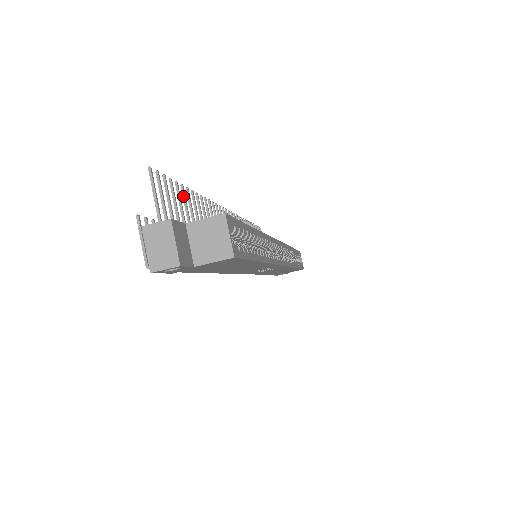
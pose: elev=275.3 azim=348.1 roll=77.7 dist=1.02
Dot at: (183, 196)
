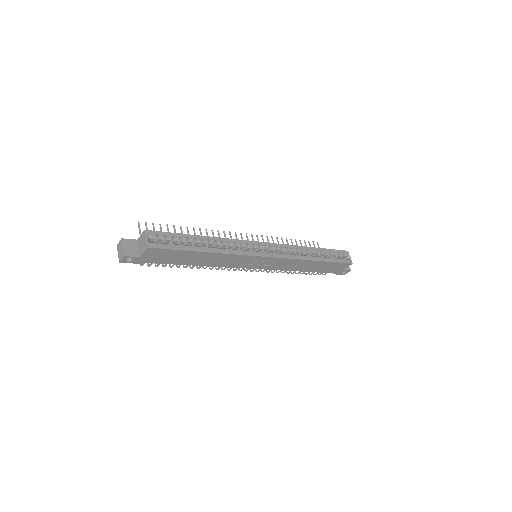
Dot at: (174, 231)
